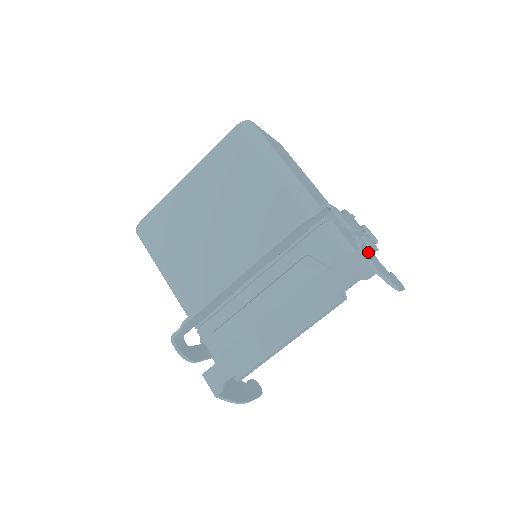
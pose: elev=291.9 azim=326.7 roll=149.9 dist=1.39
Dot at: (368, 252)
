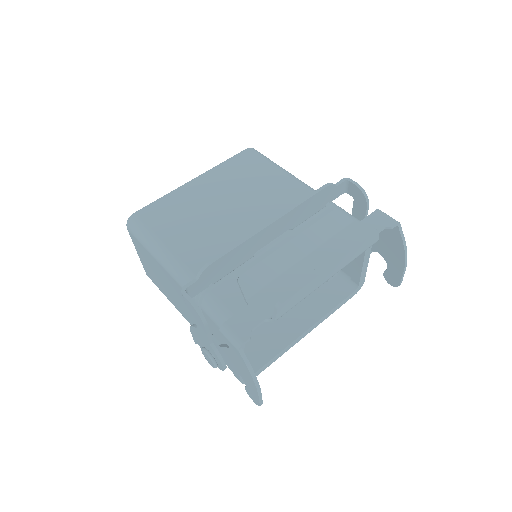
Dot at: occluded
